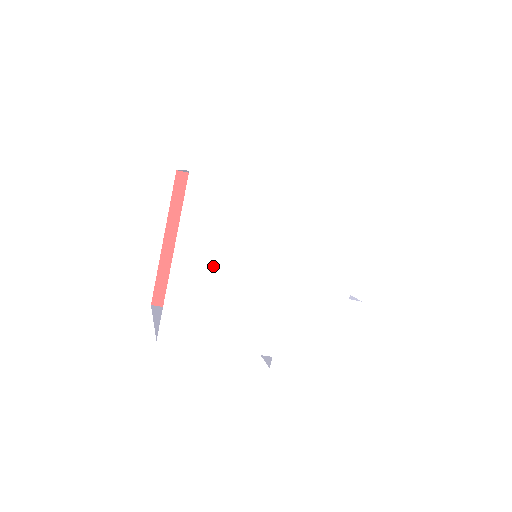
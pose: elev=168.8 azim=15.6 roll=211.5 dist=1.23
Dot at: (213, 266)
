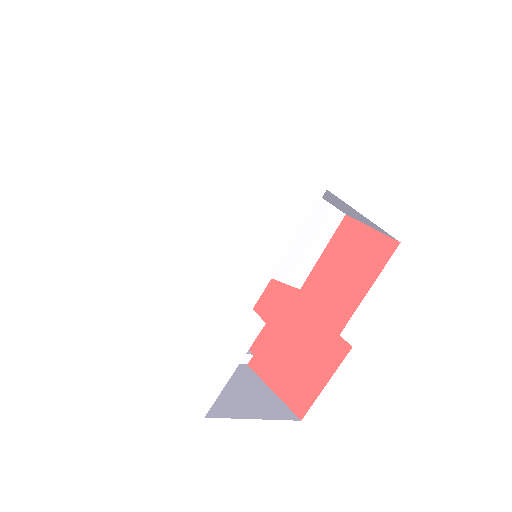
Dot at: (169, 214)
